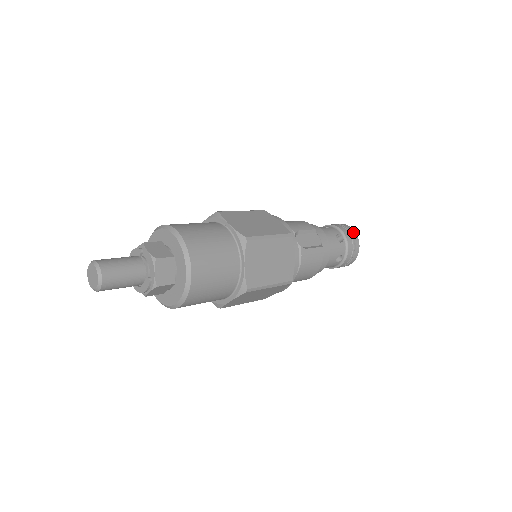
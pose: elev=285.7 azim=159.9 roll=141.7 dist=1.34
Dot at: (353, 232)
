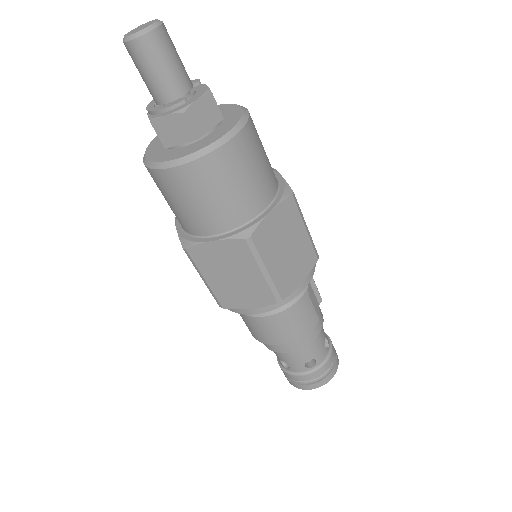
Dot at: (337, 356)
